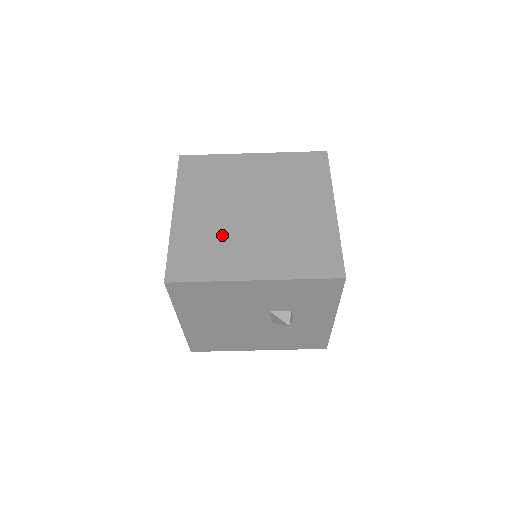
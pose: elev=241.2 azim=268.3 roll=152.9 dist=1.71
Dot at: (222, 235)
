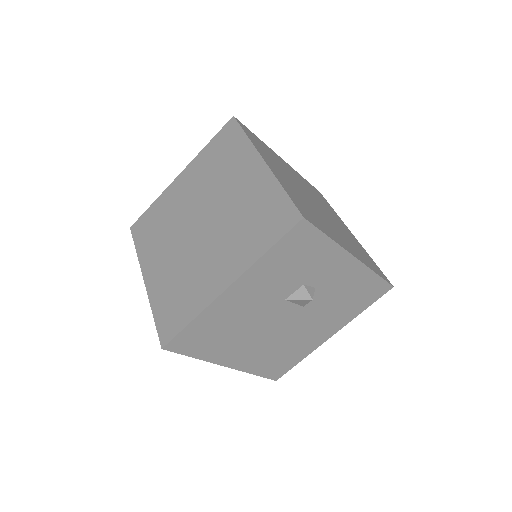
Dot at: (186, 268)
